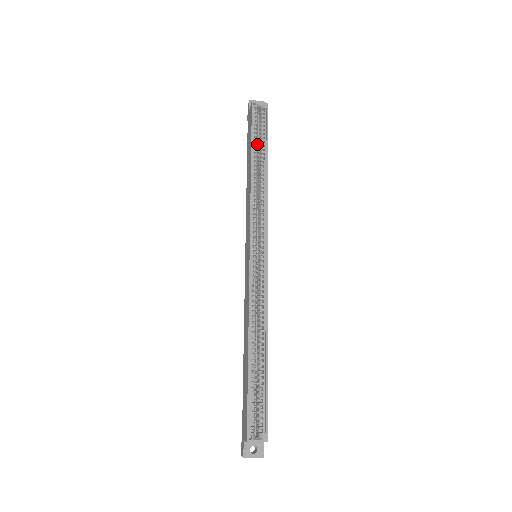
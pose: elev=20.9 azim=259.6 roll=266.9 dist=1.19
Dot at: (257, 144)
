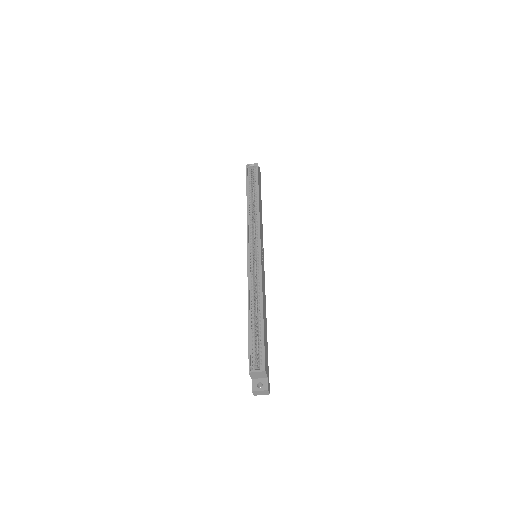
Dot at: (252, 188)
